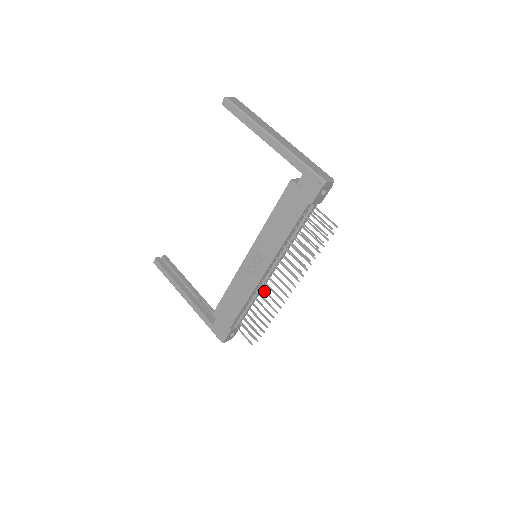
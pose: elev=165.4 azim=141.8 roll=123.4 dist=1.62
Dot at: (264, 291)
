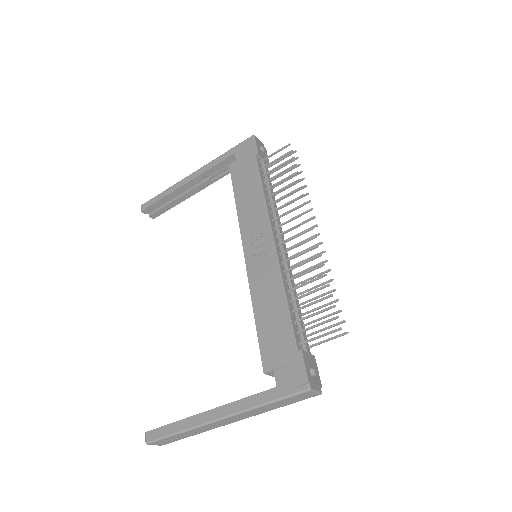
Dot at: (291, 258)
